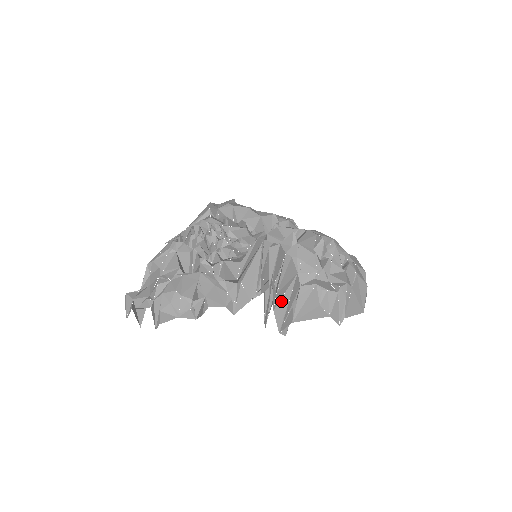
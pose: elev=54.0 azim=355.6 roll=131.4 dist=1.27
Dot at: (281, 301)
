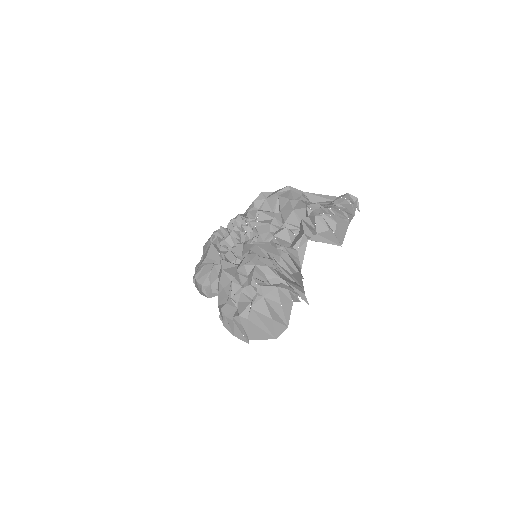
Dot at: occluded
